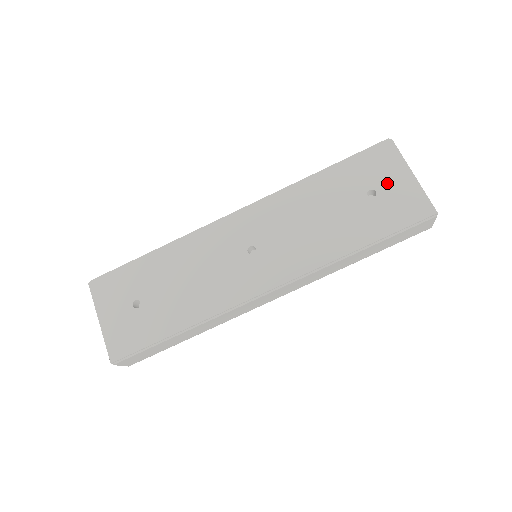
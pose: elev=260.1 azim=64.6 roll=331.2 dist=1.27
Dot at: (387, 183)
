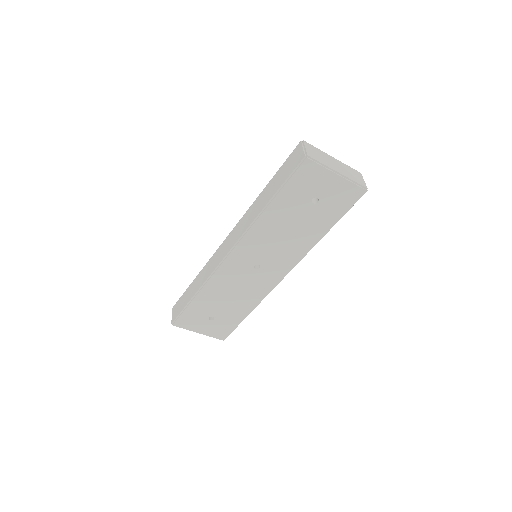
Dot at: (322, 189)
